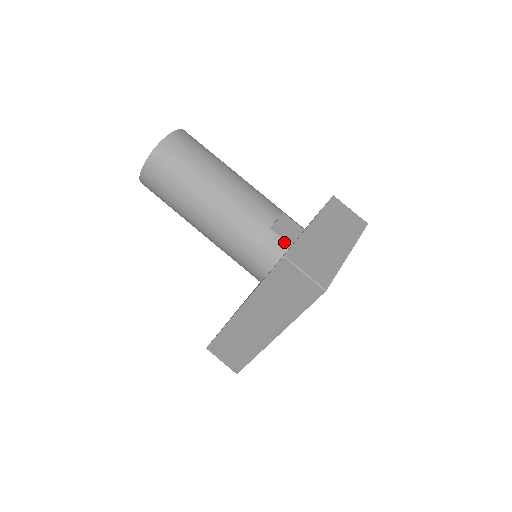
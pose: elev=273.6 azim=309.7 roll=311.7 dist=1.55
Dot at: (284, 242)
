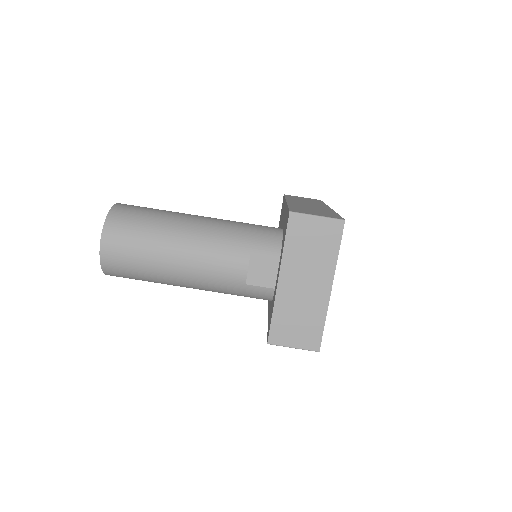
Dot at: (266, 289)
